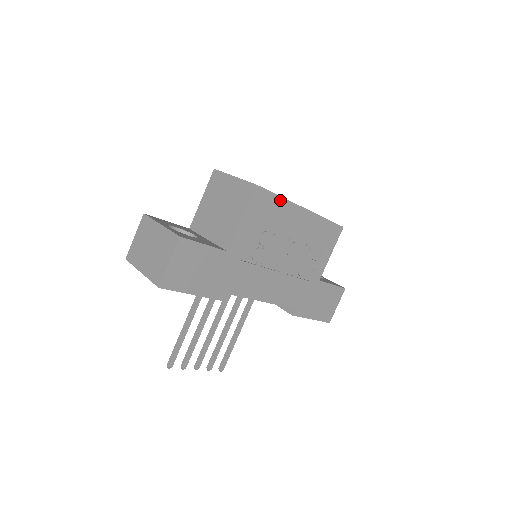
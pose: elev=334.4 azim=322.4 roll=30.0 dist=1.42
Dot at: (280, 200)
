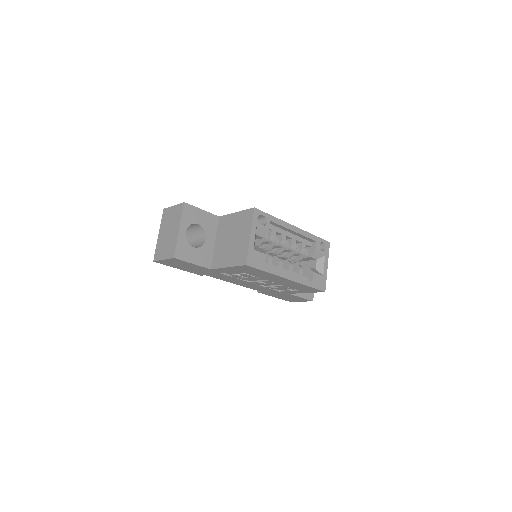
Dot at: (266, 272)
